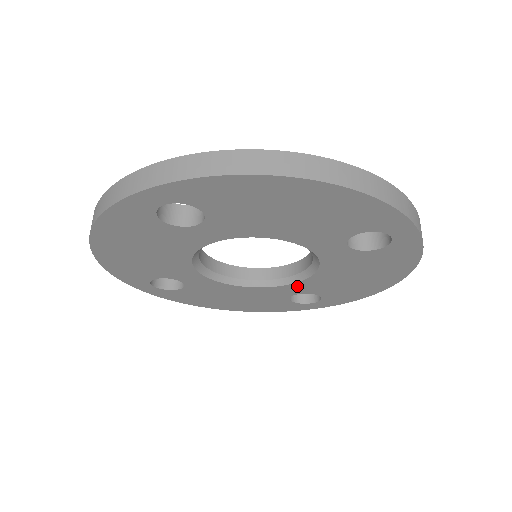
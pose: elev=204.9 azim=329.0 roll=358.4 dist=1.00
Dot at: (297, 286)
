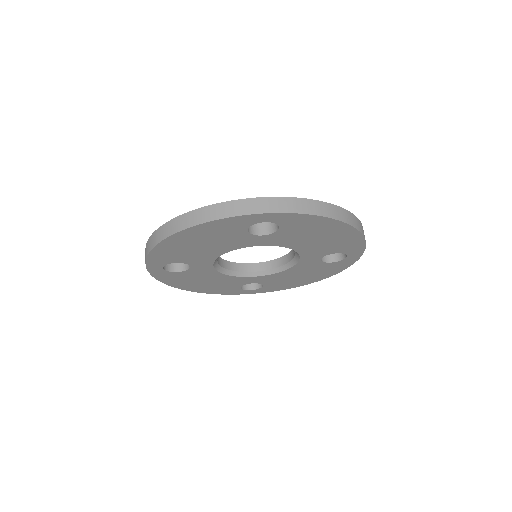
Dot at: (260, 278)
